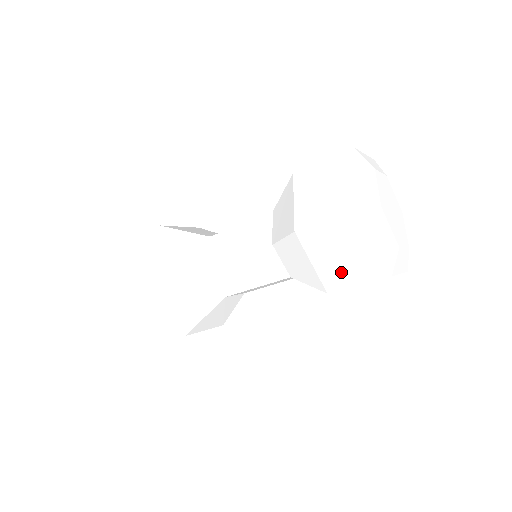
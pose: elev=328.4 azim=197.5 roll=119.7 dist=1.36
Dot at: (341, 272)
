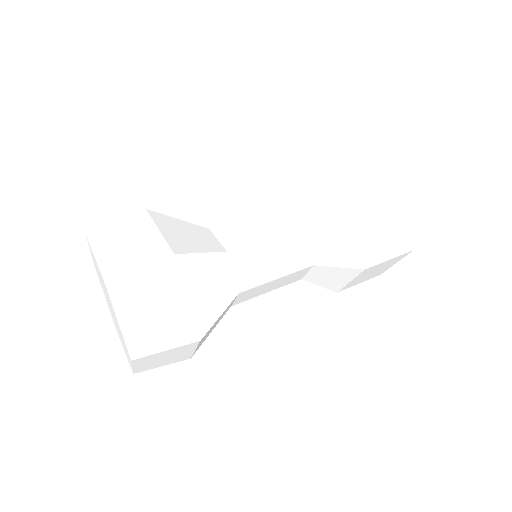
Dot at: occluded
